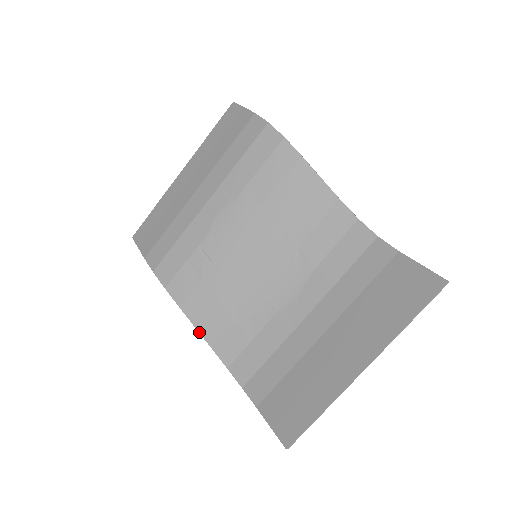
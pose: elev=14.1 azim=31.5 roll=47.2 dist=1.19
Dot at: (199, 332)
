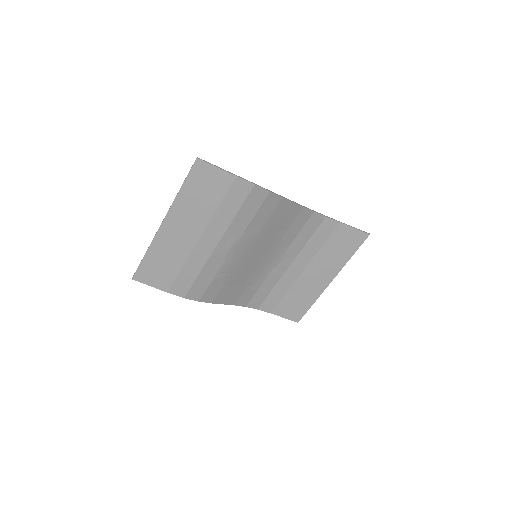
Dot at: occluded
